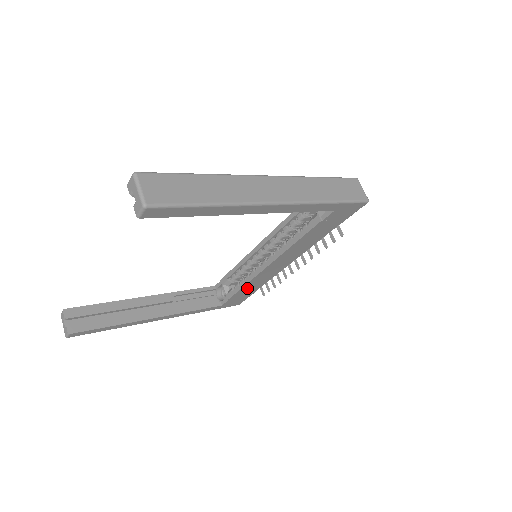
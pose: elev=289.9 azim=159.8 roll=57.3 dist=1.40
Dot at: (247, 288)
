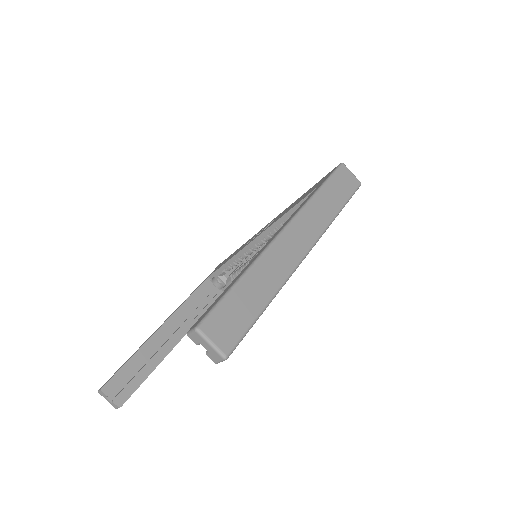
Dot at: occluded
